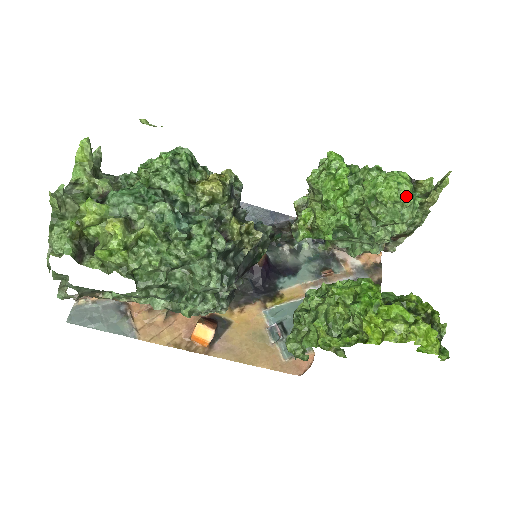
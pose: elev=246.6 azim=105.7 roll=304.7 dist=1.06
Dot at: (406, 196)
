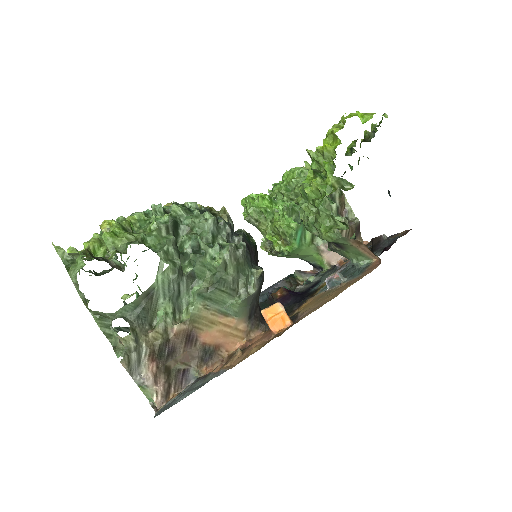
Dot at: (300, 169)
